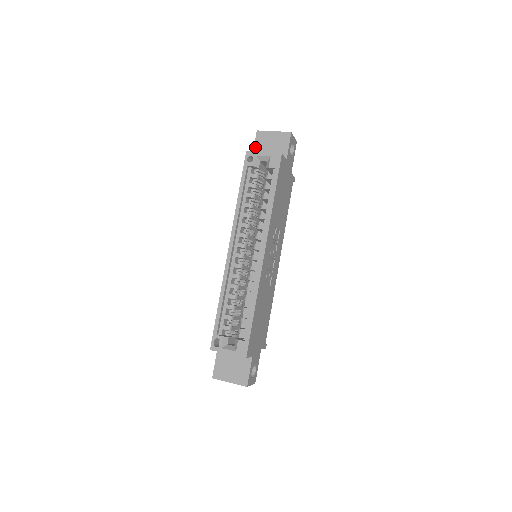
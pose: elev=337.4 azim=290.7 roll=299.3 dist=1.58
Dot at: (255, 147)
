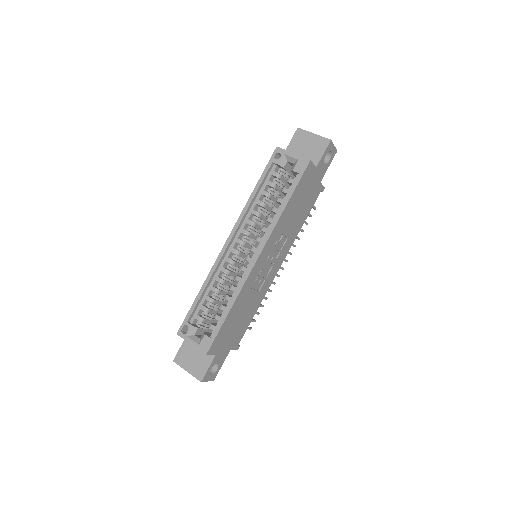
Dot at: (290, 144)
